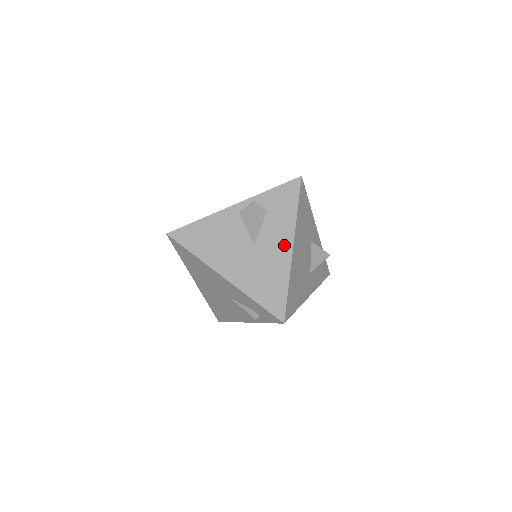
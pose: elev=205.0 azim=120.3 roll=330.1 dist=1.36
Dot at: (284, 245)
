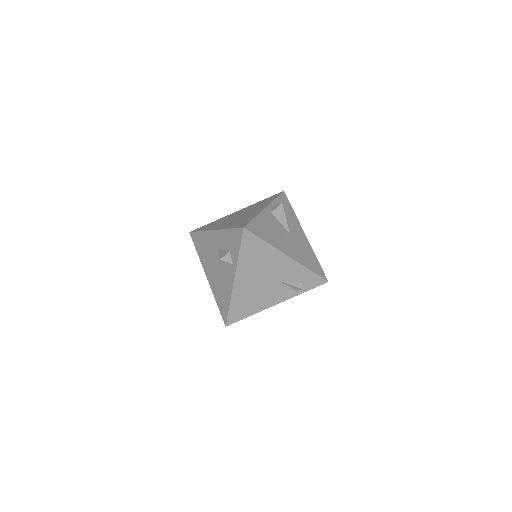
Dot at: (301, 233)
